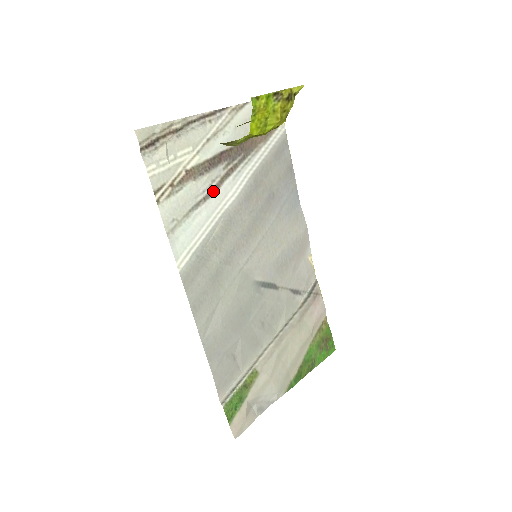
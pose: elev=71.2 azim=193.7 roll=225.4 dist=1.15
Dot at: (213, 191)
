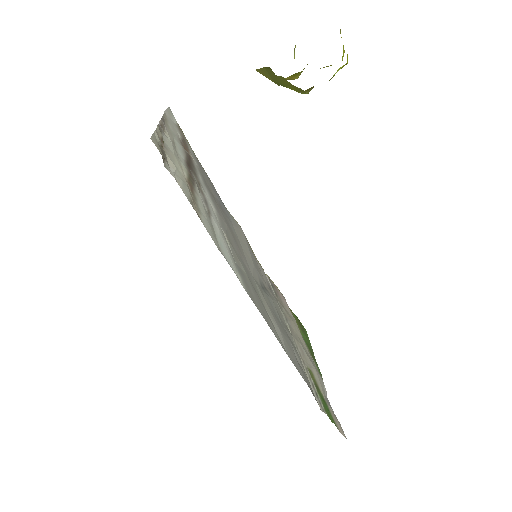
Dot at: (205, 201)
